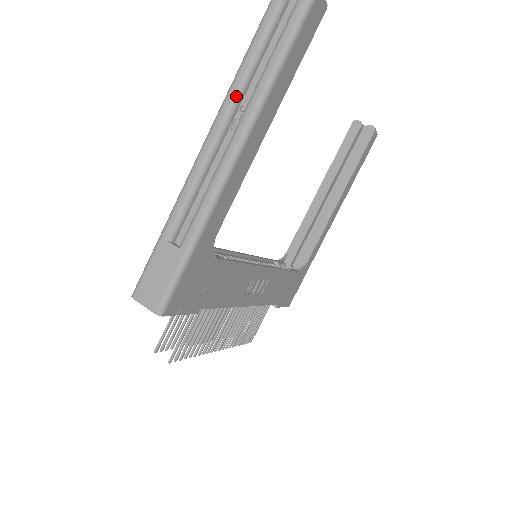
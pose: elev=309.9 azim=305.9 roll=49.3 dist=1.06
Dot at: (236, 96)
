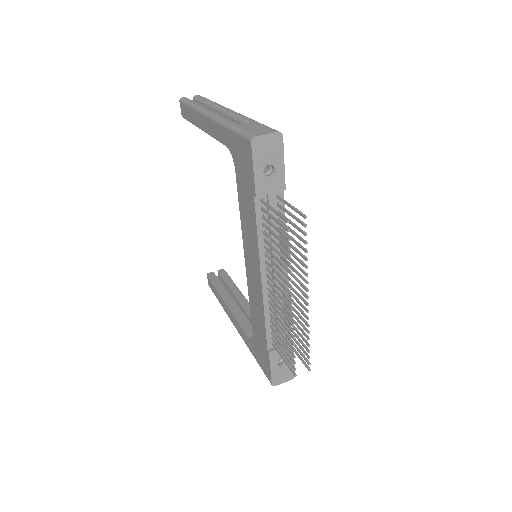
Dot at: (205, 107)
